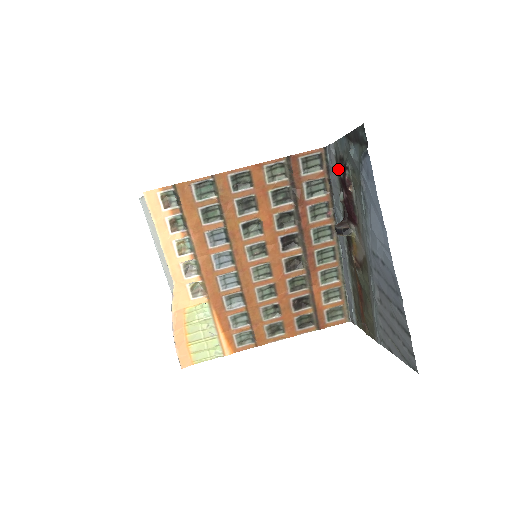
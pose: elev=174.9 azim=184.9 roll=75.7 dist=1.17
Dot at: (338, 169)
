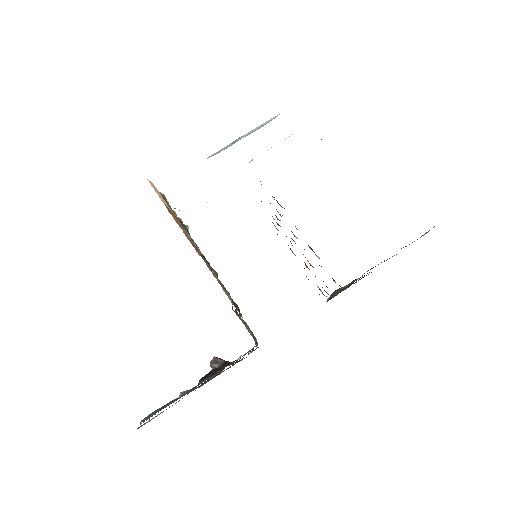
Dot at: occluded
